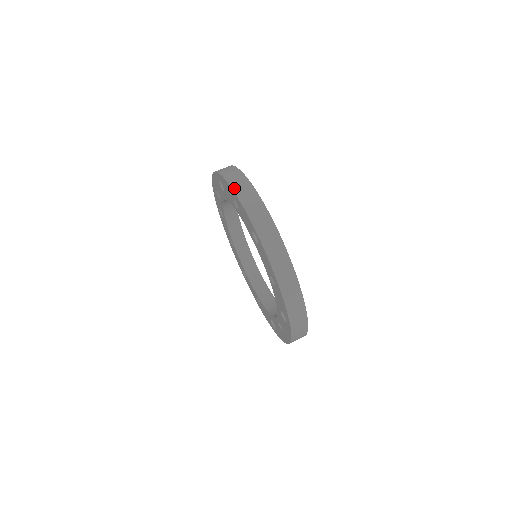
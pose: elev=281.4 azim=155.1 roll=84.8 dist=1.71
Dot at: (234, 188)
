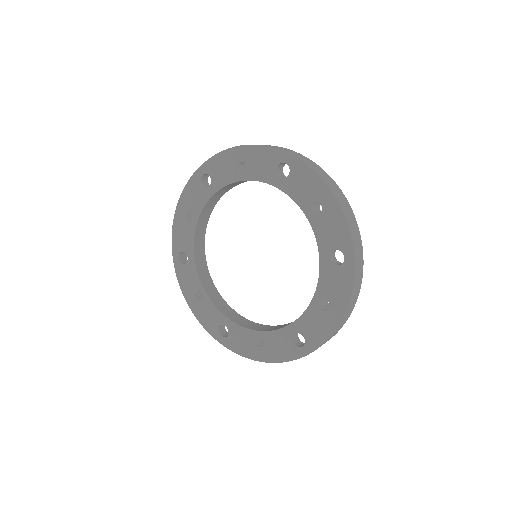
Dot at: (335, 194)
